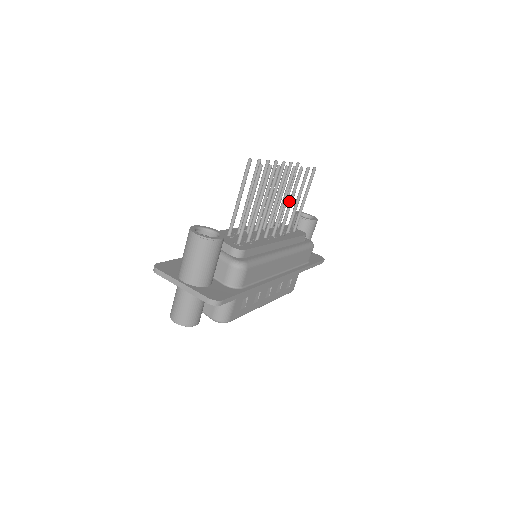
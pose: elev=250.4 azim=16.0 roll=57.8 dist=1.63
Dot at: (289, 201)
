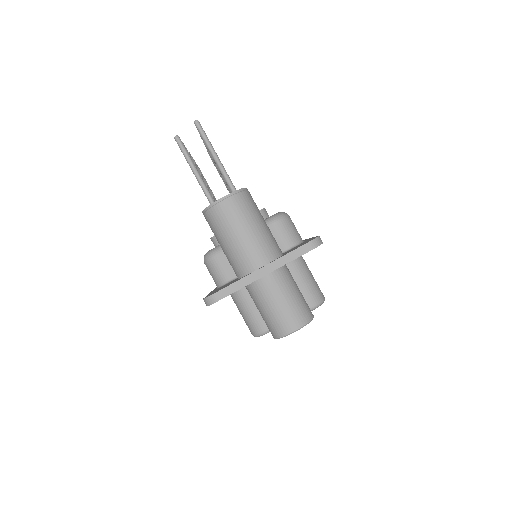
Dot at: occluded
